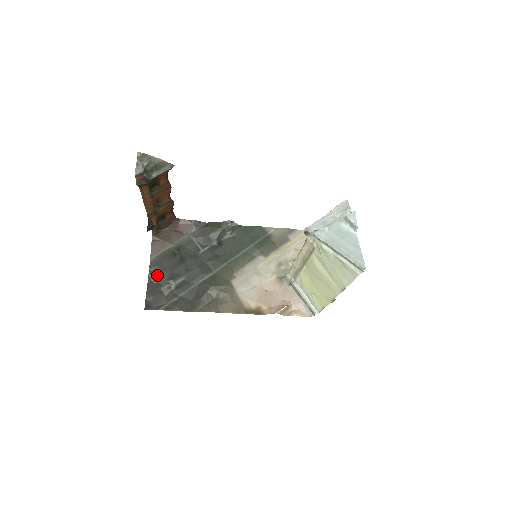
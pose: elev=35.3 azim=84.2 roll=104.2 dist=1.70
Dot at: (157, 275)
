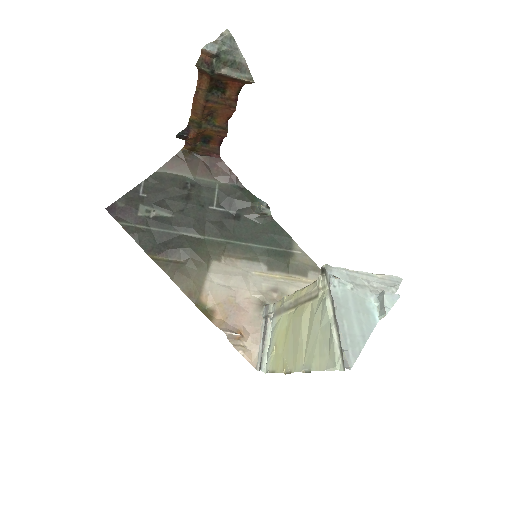
Dot at: (150, 189)
